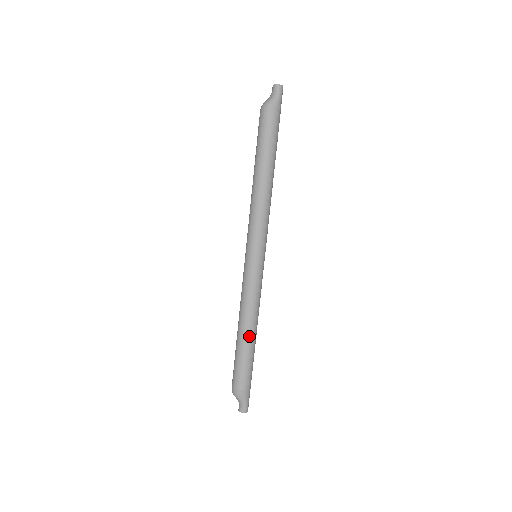
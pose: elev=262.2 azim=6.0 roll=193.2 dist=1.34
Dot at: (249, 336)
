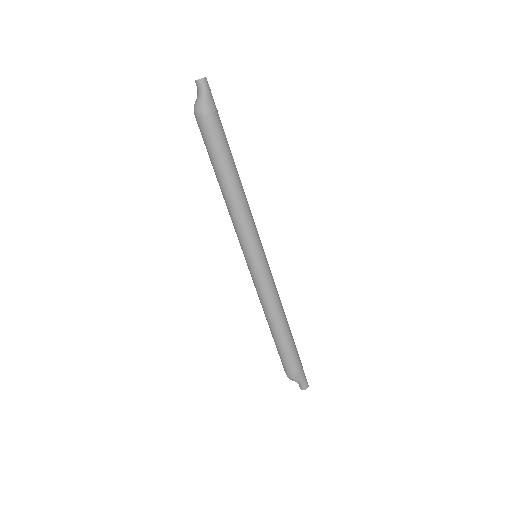
Dot at: (282, 329)
